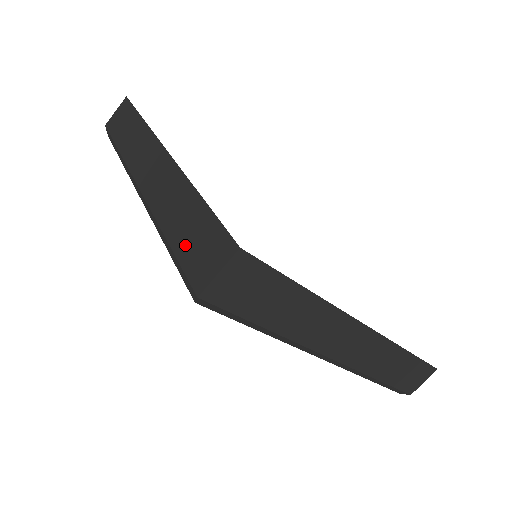
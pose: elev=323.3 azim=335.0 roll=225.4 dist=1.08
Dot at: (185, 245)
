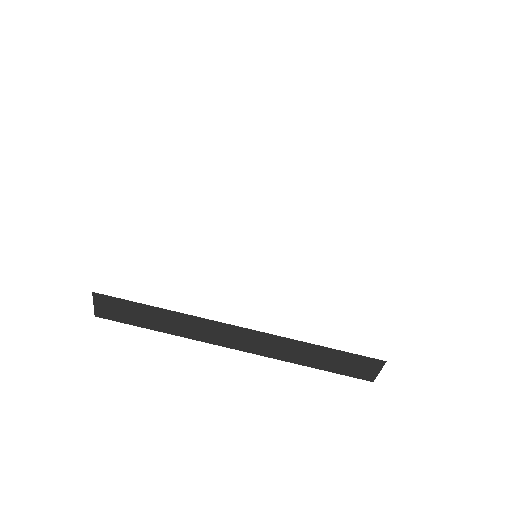
Dot at: (337, 368)
